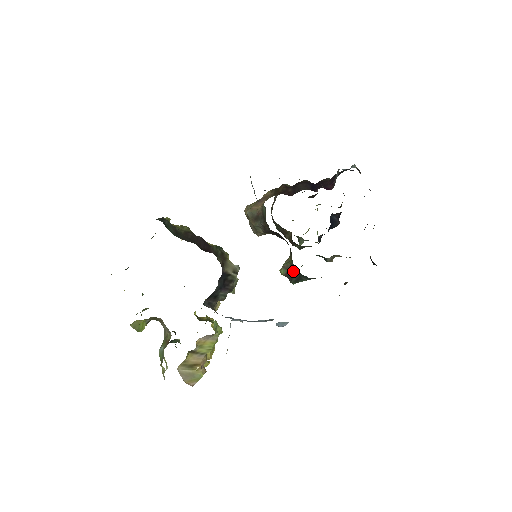
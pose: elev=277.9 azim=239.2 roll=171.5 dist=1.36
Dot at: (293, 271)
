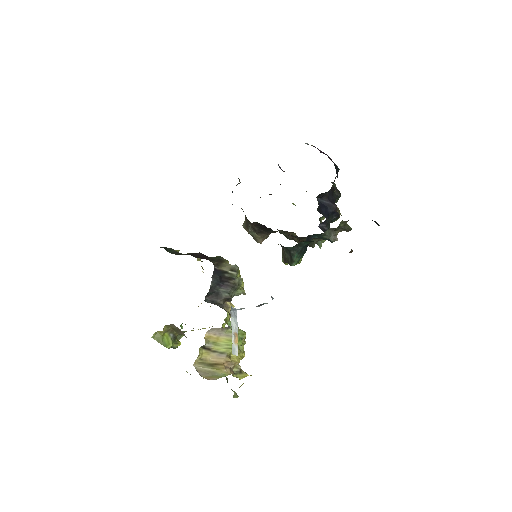
Dot at: (284, 252)
